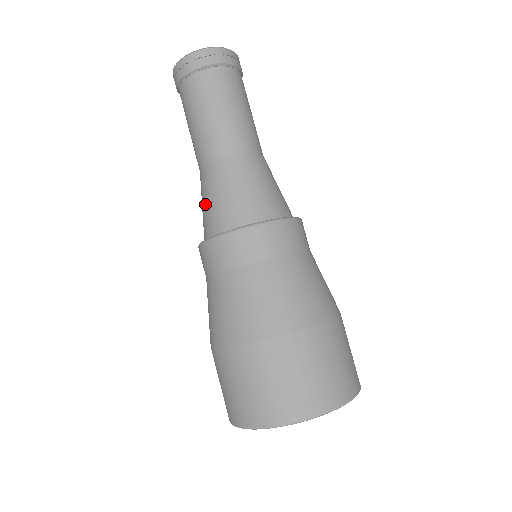
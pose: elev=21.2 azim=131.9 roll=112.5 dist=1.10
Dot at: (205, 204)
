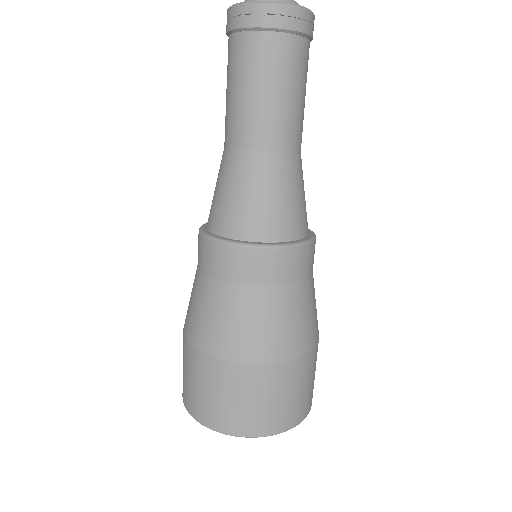
Dot at: (229, 195)
